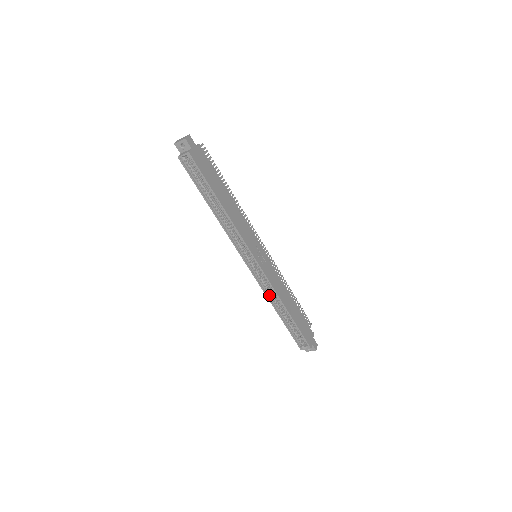
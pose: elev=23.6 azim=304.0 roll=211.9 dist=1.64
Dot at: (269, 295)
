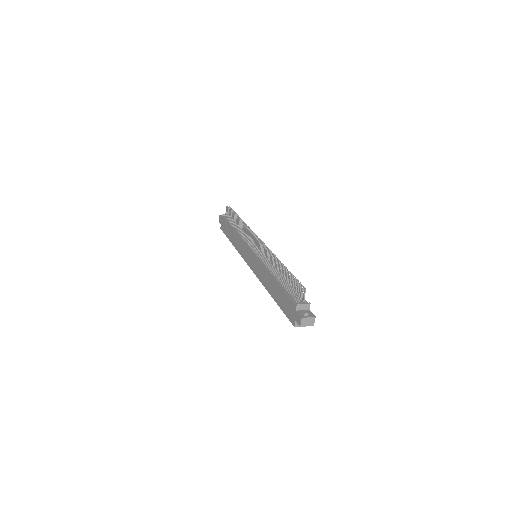
Dot at: occluded
